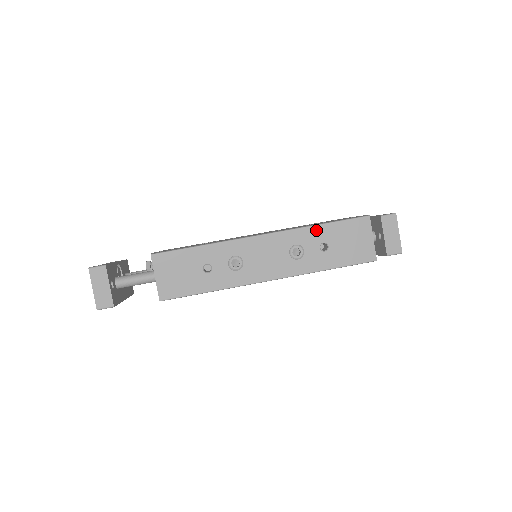
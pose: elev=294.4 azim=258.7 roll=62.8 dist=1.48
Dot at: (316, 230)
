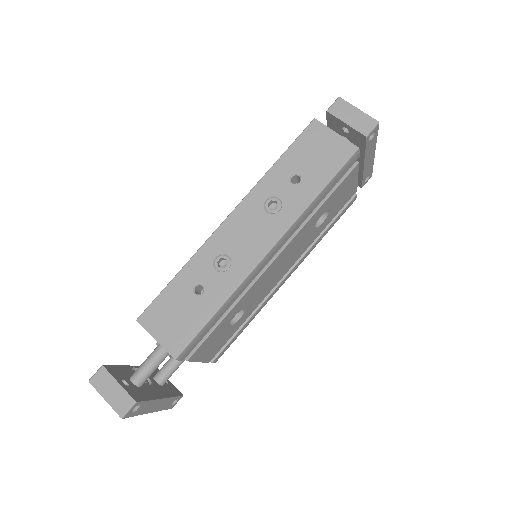
Dot at: (274, 172)
